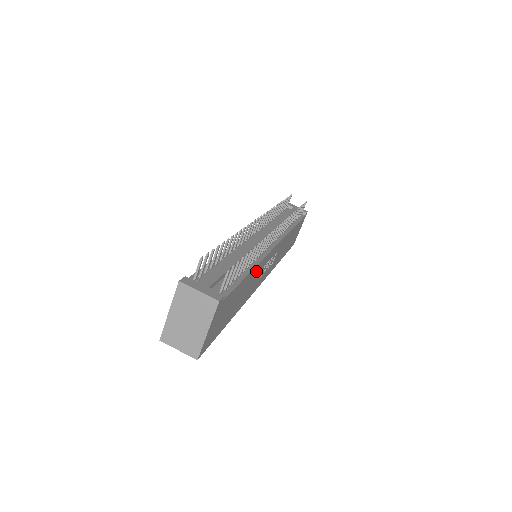
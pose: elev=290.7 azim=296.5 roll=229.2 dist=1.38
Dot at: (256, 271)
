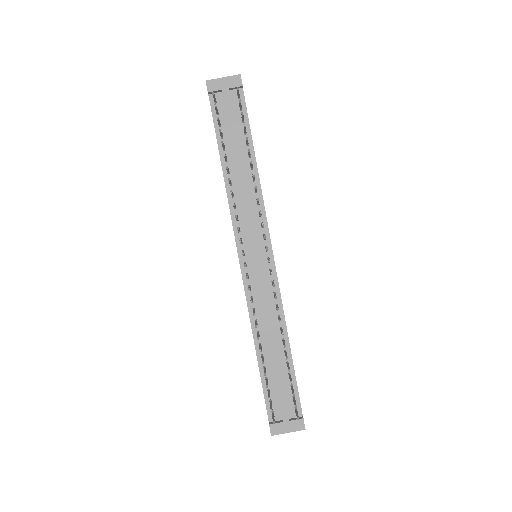
Dot at: occluded
